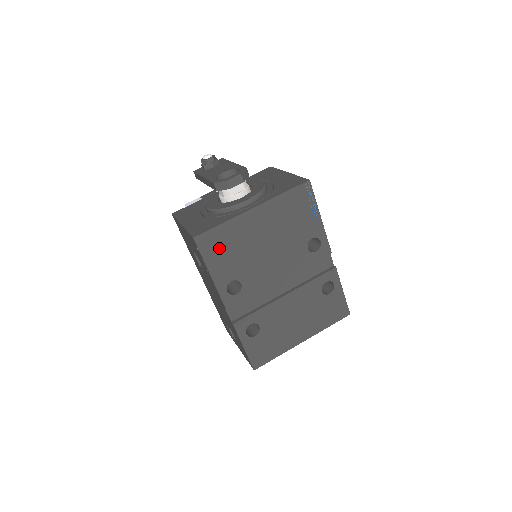
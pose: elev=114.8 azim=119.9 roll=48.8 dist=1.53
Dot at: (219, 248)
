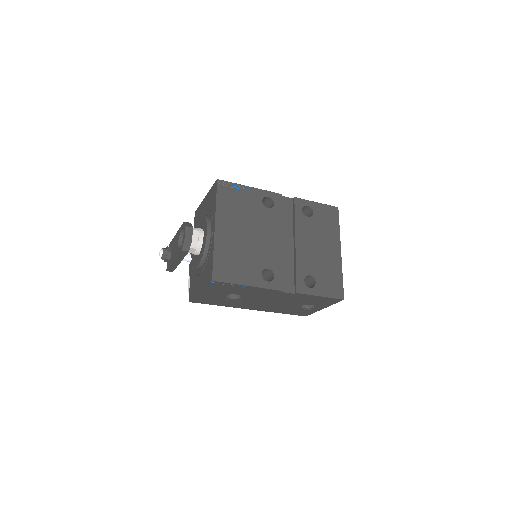
Dot at: (231, 268)
